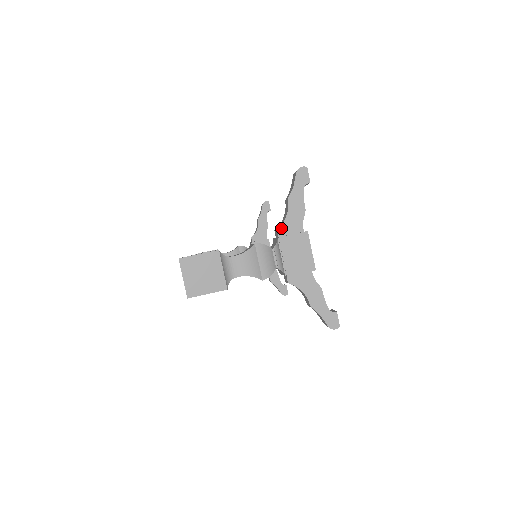
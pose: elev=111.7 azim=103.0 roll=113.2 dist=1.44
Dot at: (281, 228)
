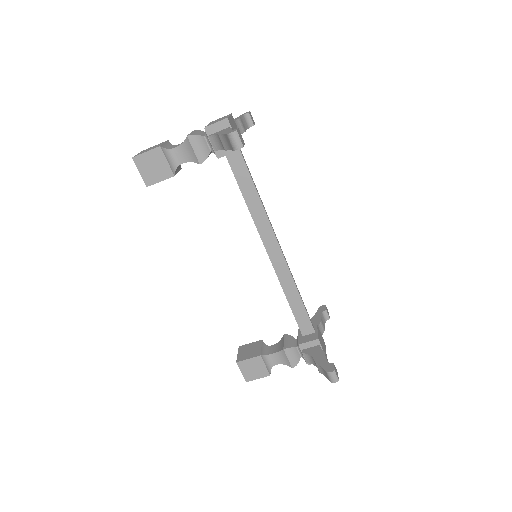
Dot at: (310, 362)
